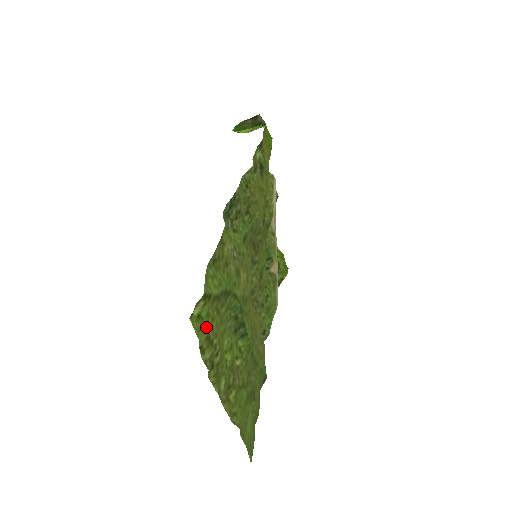
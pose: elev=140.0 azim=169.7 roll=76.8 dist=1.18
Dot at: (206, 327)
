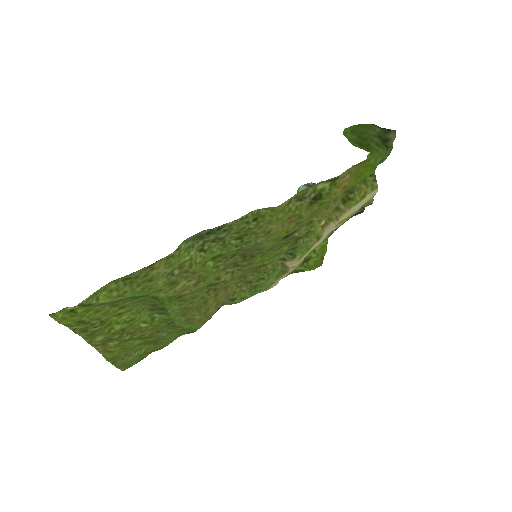
Dot at: (81, 316)
